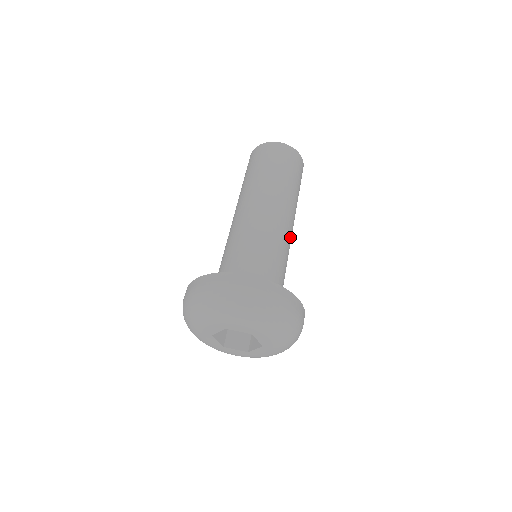
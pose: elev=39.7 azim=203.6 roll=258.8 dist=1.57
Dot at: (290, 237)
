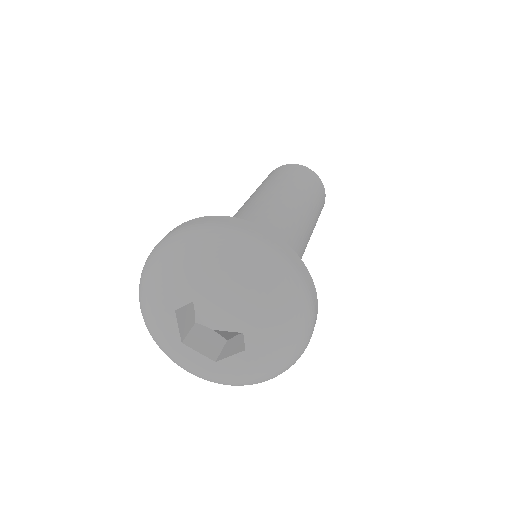
Dot at: (288, 215)
